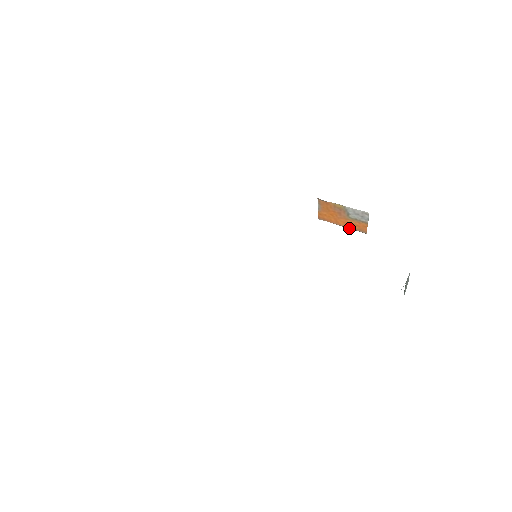
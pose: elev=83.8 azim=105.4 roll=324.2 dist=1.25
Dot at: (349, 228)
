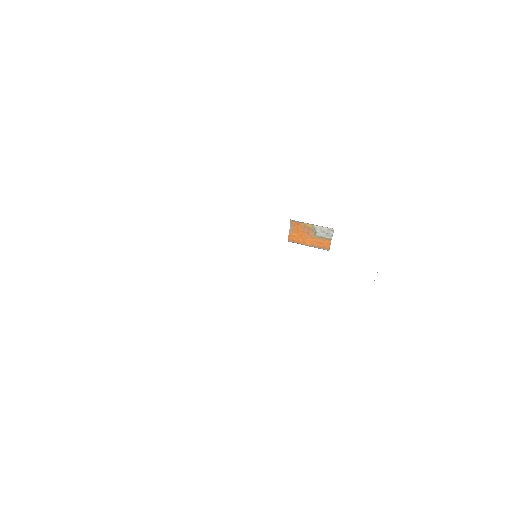
Dot at: (314, 247)
